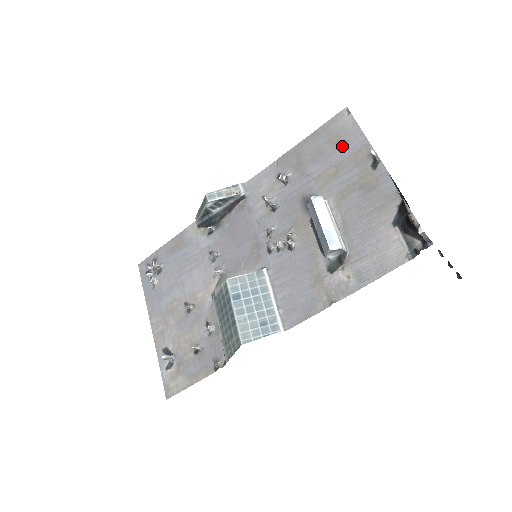
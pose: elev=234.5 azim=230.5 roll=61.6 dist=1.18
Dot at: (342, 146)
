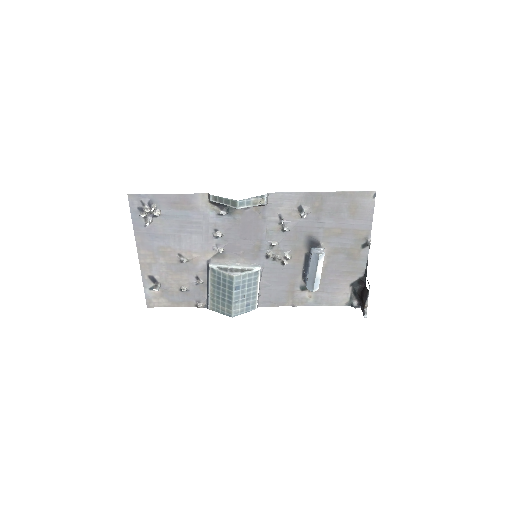
Dot at: (355, 219)
